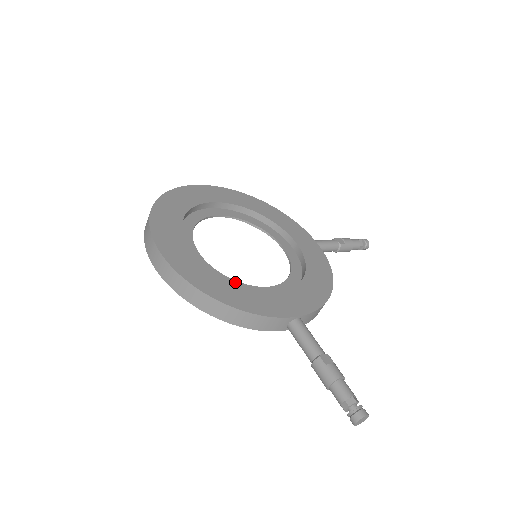
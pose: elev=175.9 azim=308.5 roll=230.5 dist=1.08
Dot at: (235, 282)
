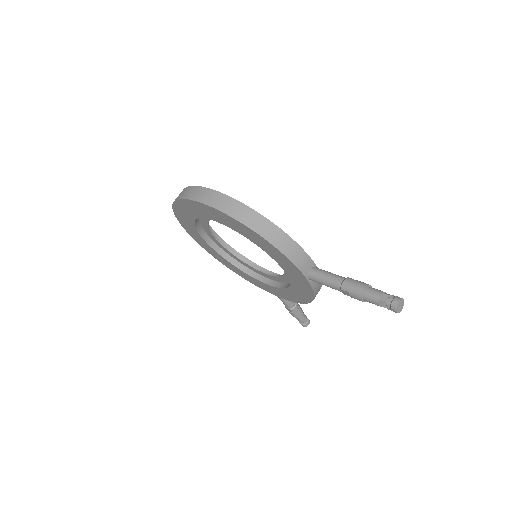
Dot at: occluded
